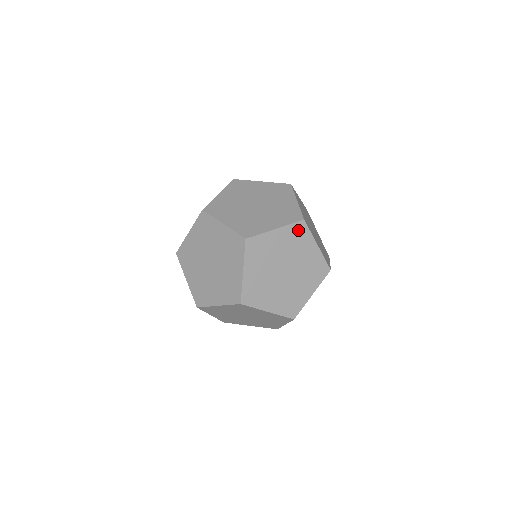
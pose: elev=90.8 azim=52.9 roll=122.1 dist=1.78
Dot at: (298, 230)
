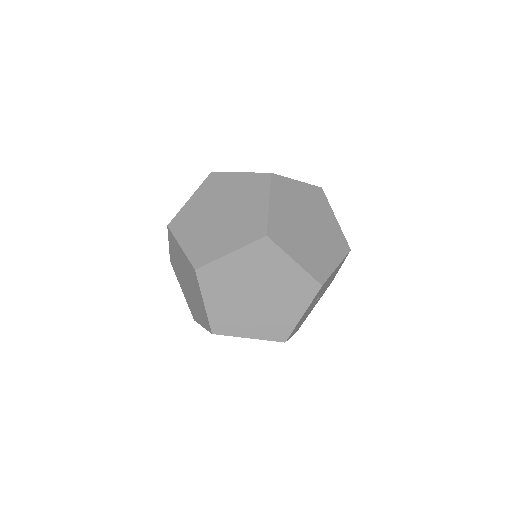
Dot at: (261, 249)
